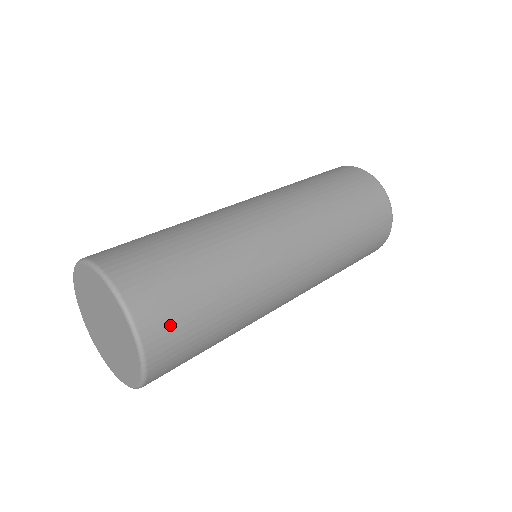
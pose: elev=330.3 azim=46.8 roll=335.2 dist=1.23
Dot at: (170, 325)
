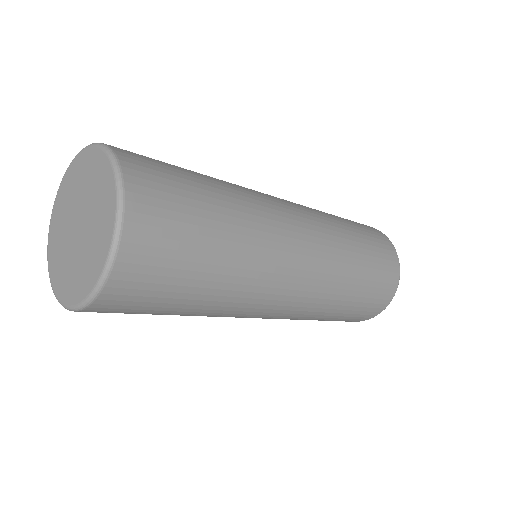
Dot at: occluded
